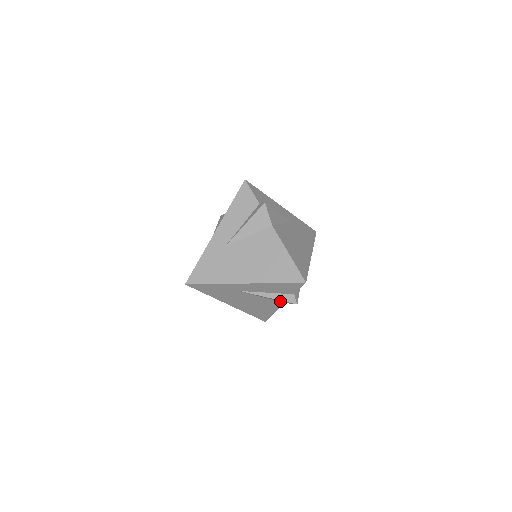
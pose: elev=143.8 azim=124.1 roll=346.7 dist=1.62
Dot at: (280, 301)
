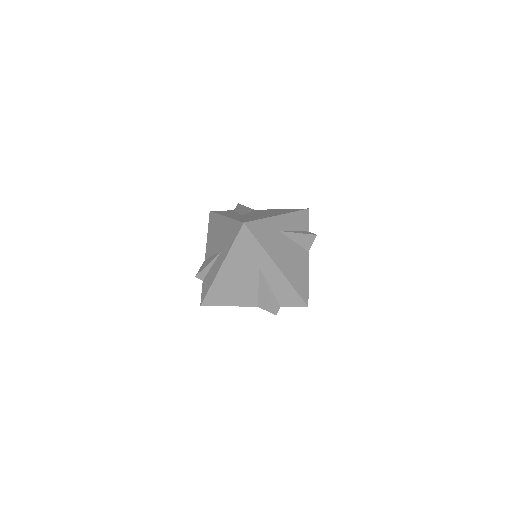
Dot at: (306, 245)
